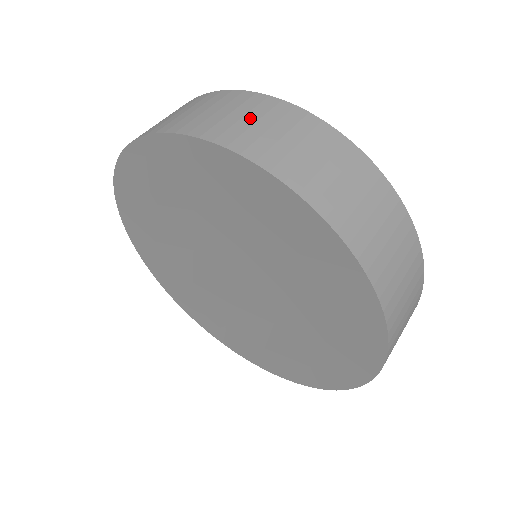
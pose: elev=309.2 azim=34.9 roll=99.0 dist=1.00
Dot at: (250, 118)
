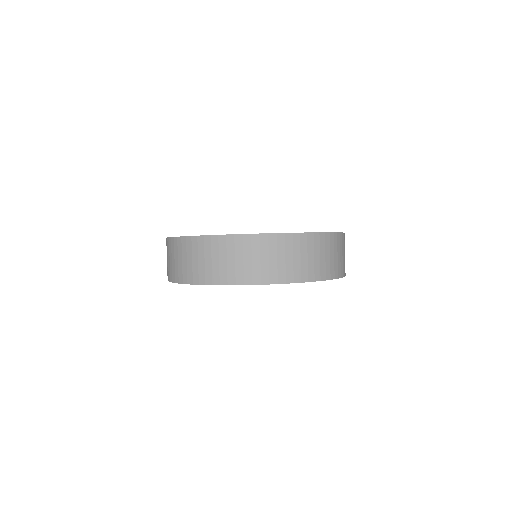
Dot at: (264, 258)
